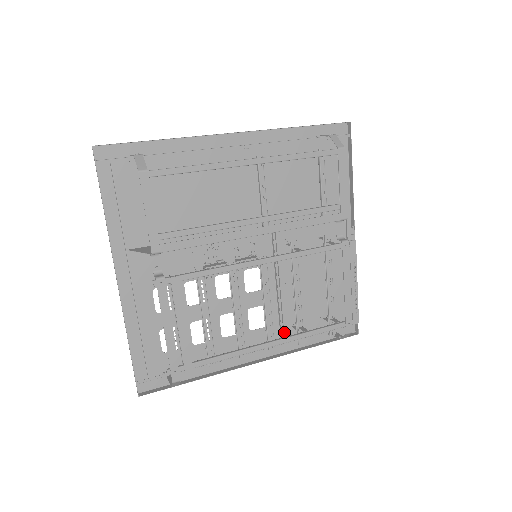
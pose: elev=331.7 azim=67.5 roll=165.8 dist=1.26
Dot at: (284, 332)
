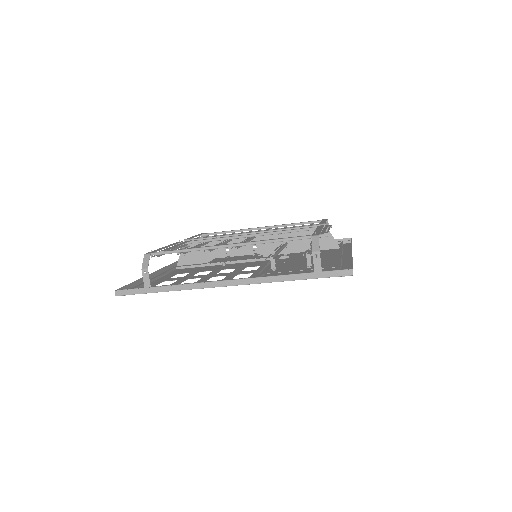
Dot at: (262, 272)
